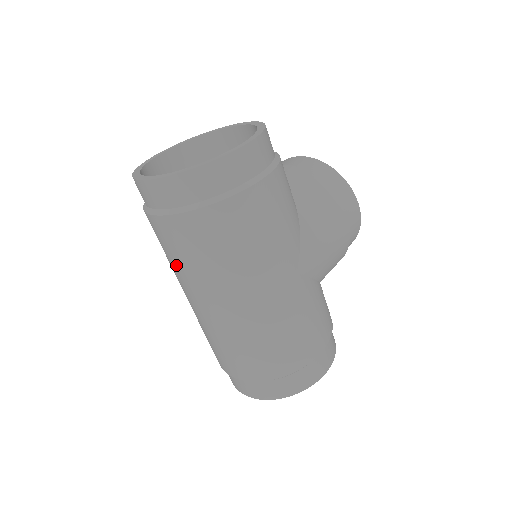
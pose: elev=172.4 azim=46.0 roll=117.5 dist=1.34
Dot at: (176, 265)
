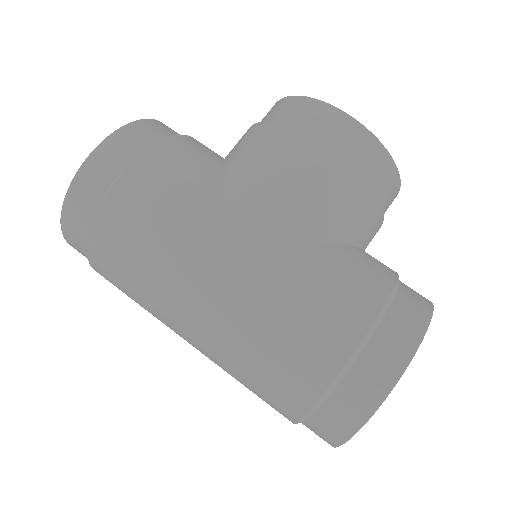
Dot at: occluded
